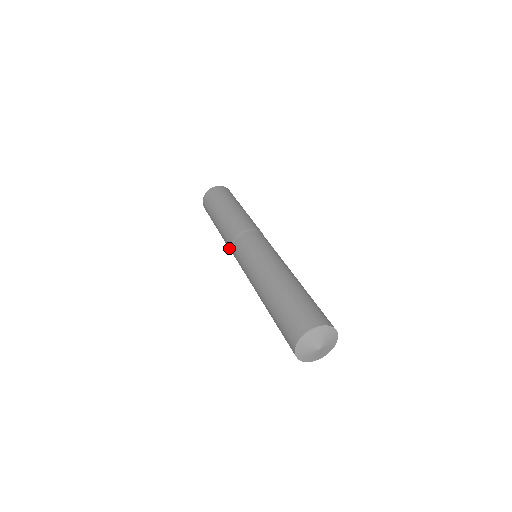
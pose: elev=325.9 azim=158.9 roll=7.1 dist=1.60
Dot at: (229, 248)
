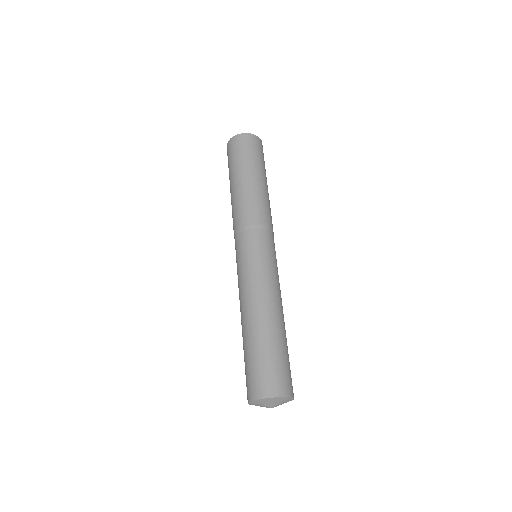
Dot at: (234, 226)
